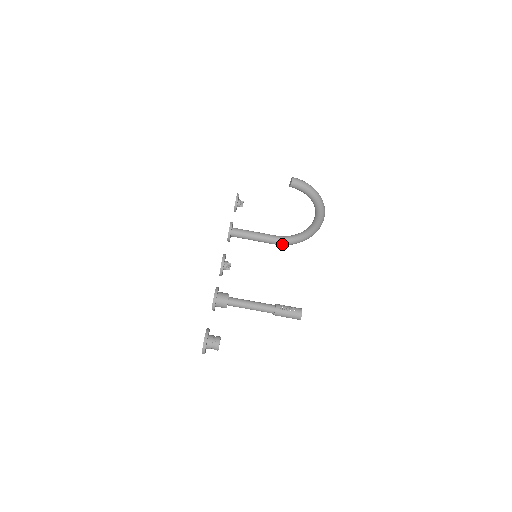
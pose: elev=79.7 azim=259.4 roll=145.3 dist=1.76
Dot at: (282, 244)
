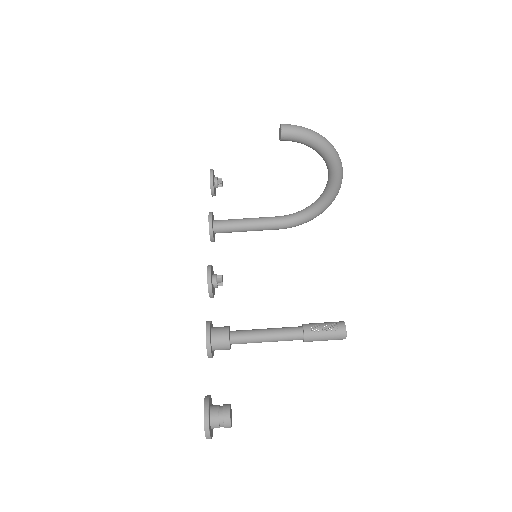
Dot at: (290, 226)
